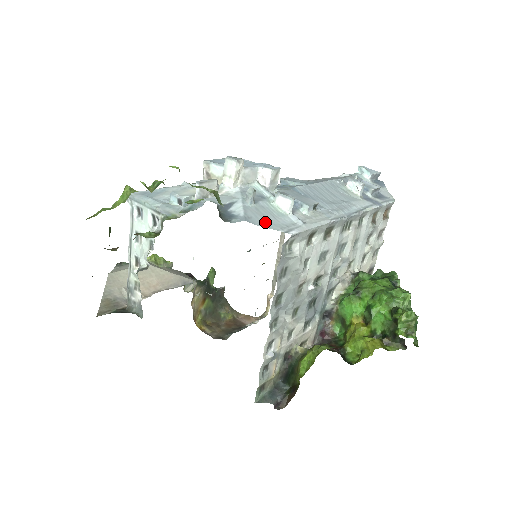
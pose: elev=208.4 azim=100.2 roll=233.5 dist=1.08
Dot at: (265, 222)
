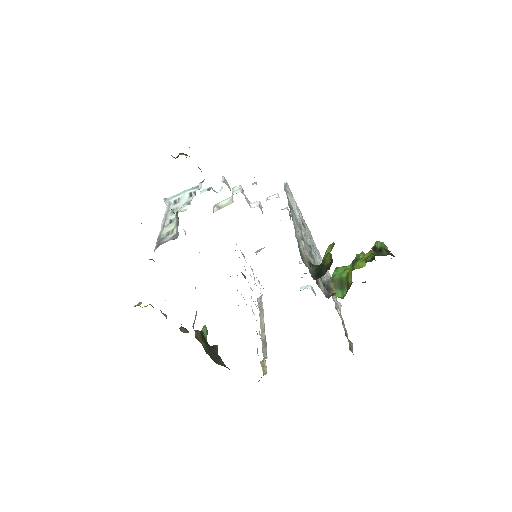
Dot at: occluded
